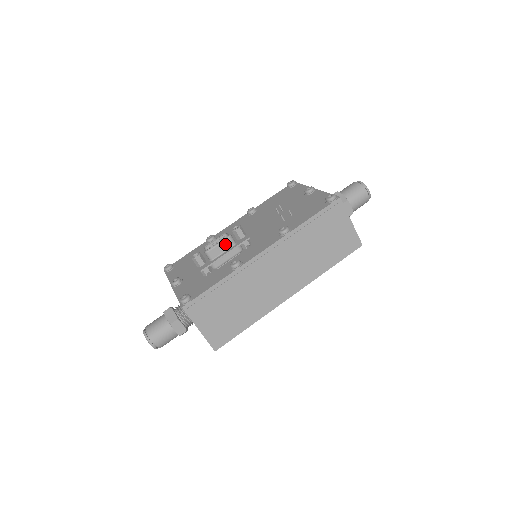
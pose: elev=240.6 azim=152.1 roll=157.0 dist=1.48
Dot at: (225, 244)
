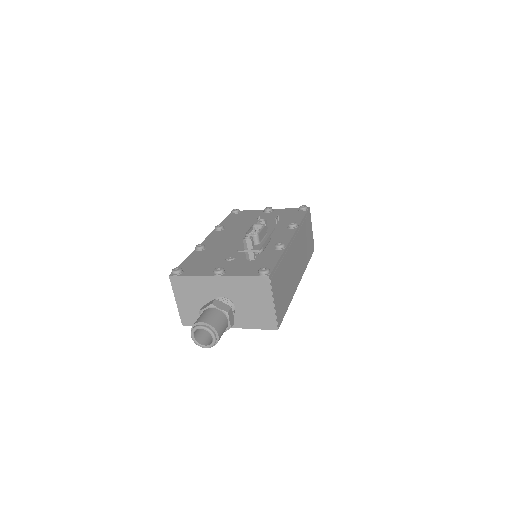
Dot at: (264, 231)
